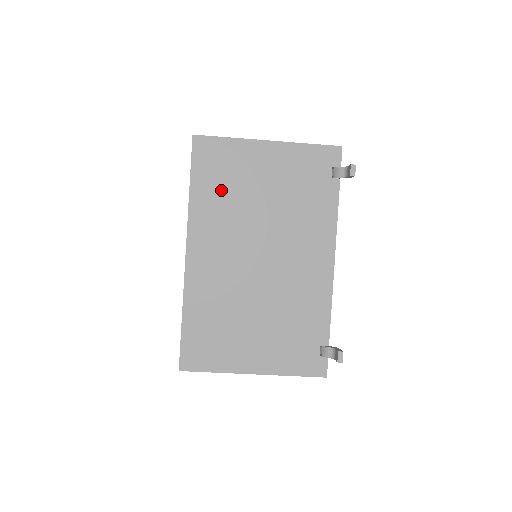
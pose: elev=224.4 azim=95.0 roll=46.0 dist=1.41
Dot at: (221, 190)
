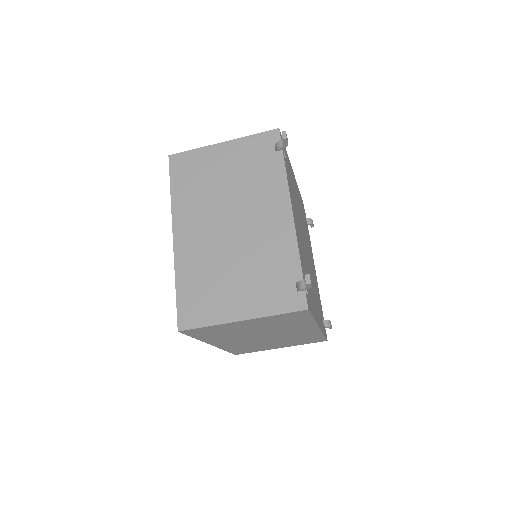
Dot at: (193, 185)
